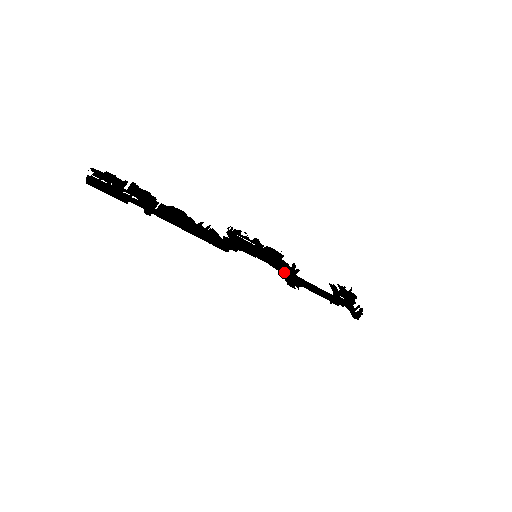
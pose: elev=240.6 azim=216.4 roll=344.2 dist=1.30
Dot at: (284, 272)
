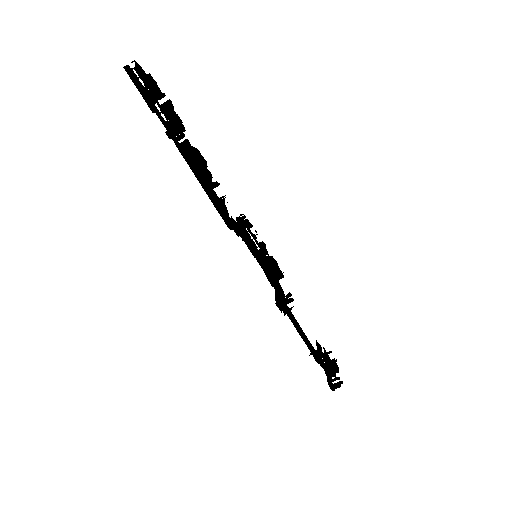
Dot at: (277, 292)
